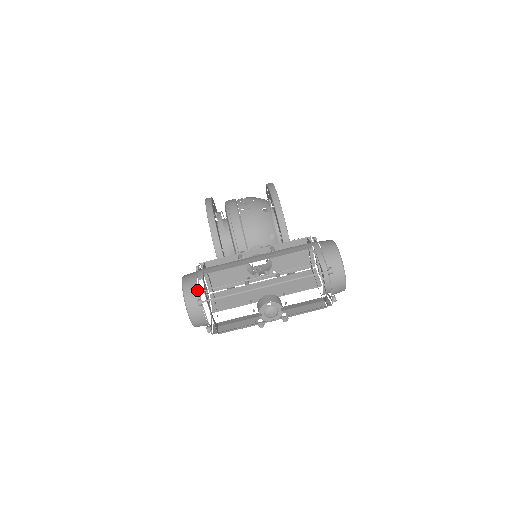
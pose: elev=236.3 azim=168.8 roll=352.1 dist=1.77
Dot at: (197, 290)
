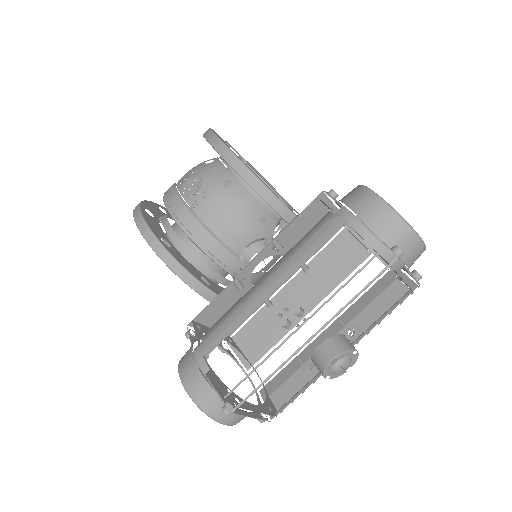
Dot at: (212, 391)
